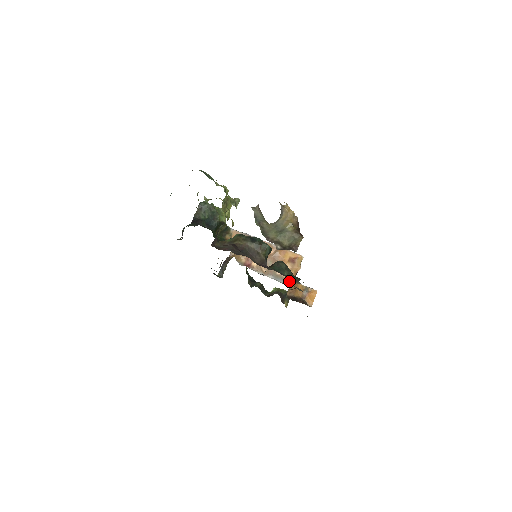
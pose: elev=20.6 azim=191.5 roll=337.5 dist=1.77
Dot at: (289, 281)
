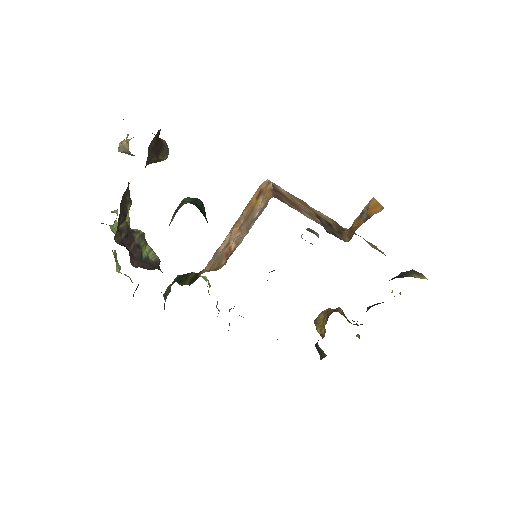
Dot at: (268, 200)
